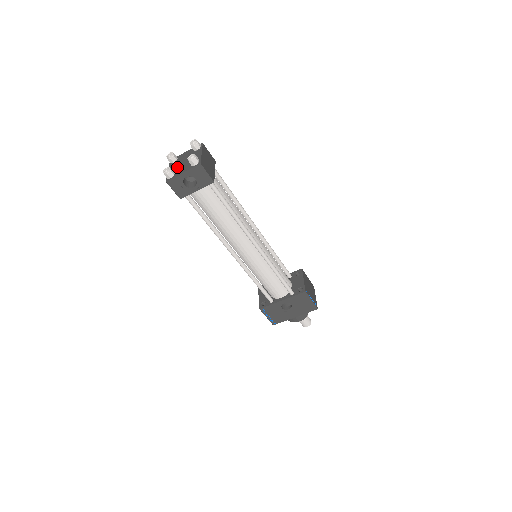
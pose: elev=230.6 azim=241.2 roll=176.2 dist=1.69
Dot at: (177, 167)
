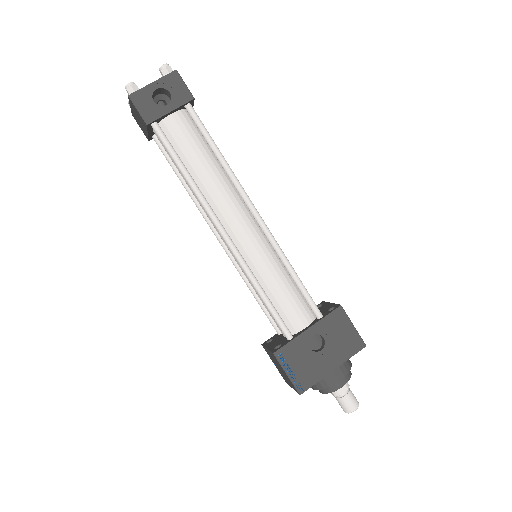
Dot at: occluded
